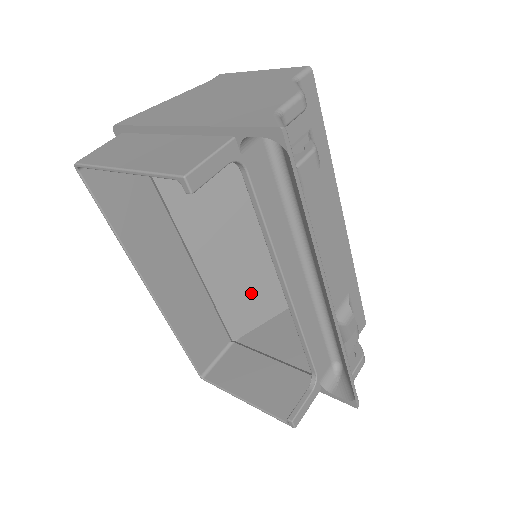
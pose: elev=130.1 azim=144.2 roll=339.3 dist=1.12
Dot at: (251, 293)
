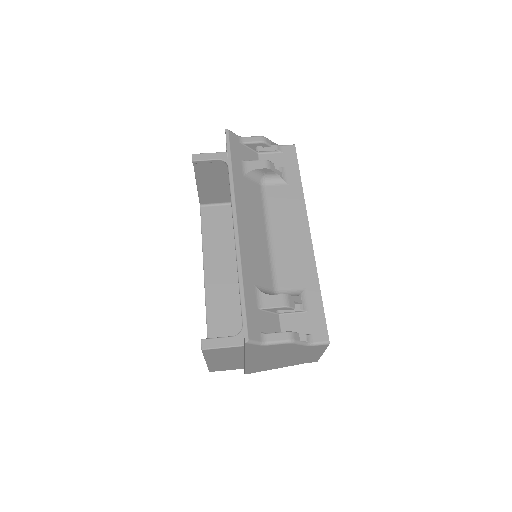
Dot at: occluded
